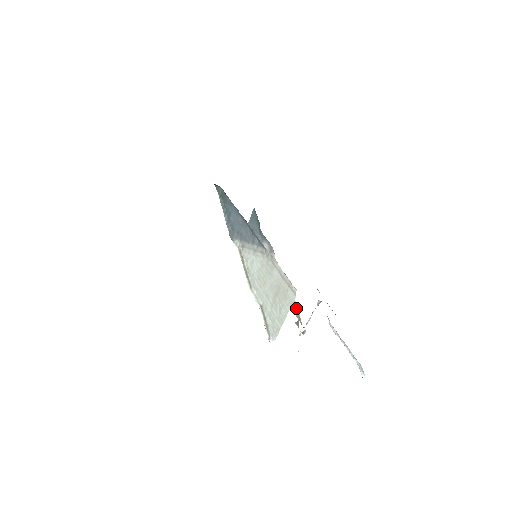
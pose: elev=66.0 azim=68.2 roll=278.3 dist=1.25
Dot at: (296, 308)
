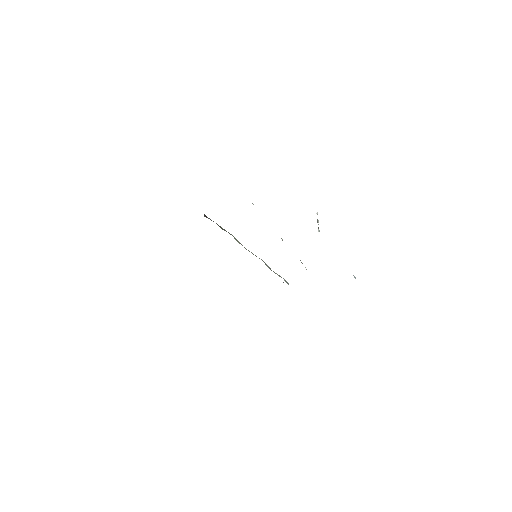
Dot at: occluded
